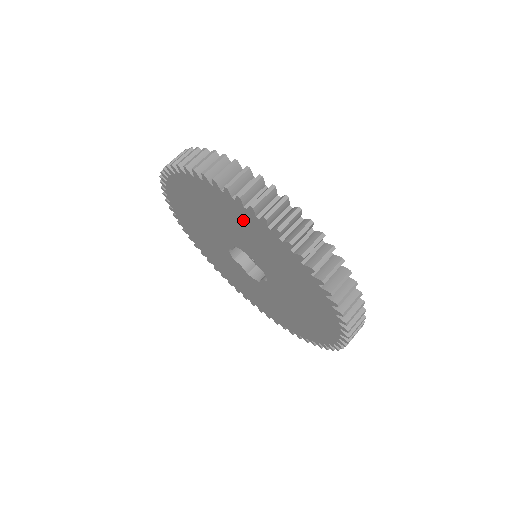
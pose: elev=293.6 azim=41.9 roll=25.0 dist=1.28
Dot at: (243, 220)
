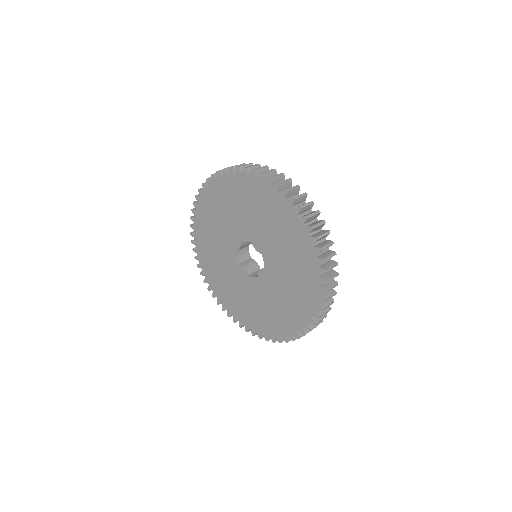
Dot at: (253, 196)
